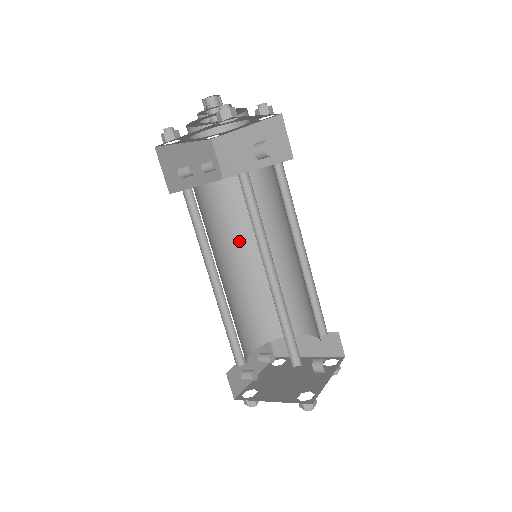
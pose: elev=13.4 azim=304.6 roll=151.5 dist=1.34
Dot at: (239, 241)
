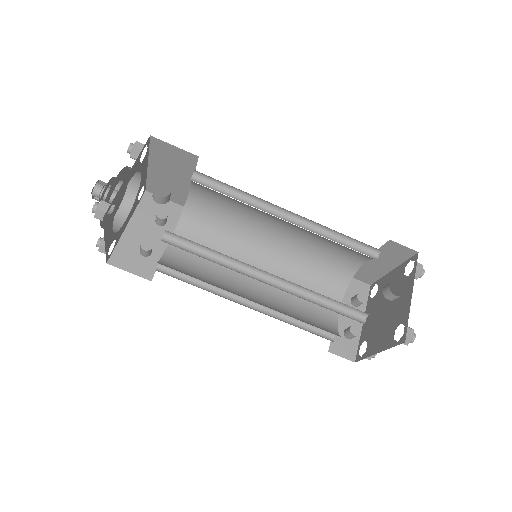
Dot at: (242, 244)
